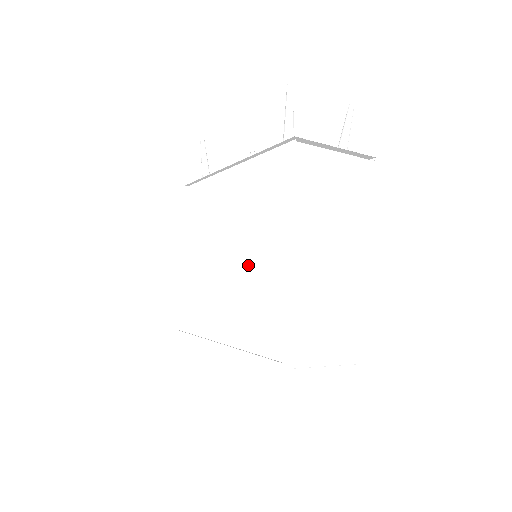
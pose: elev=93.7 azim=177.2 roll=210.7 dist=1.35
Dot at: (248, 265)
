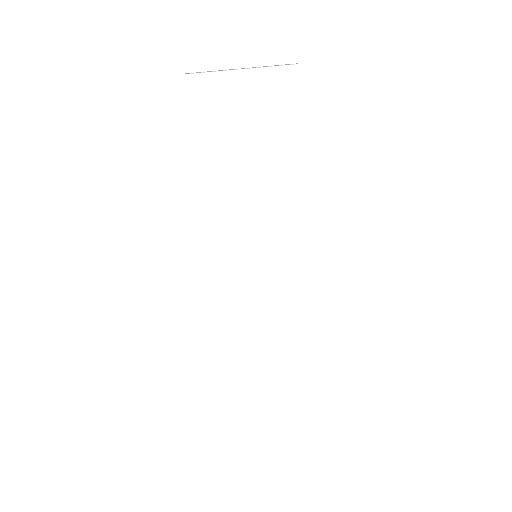
Dot at: occluded
